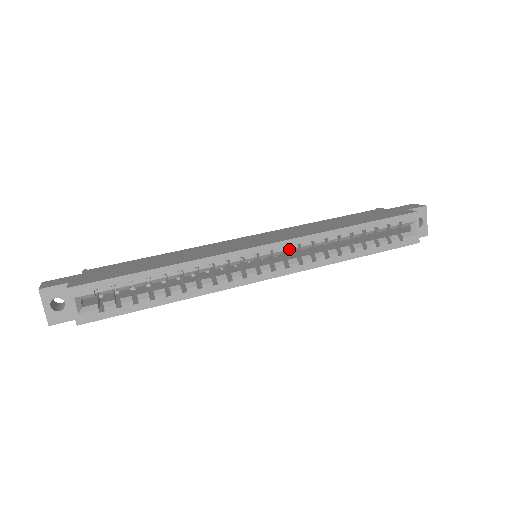
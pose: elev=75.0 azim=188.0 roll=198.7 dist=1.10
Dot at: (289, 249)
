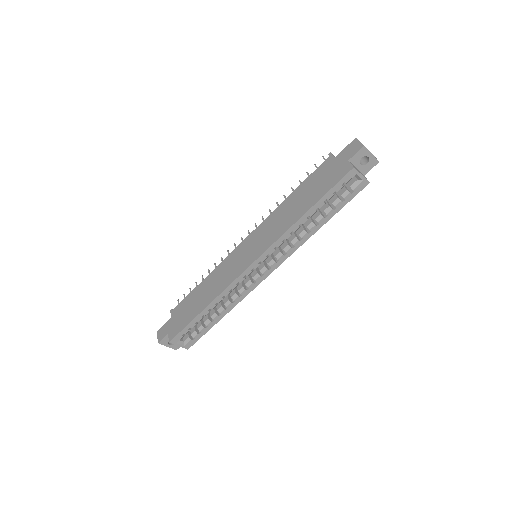
Dot at: occluded
